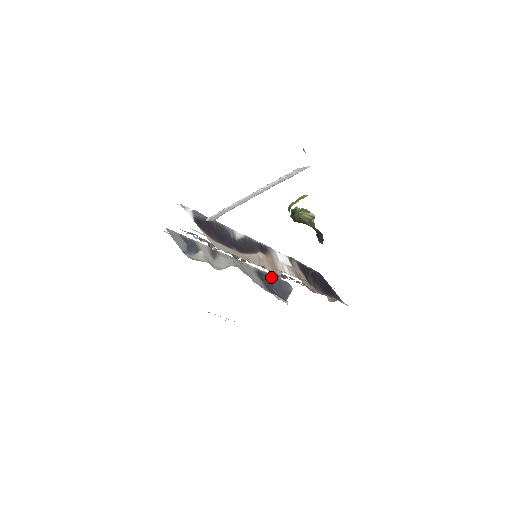
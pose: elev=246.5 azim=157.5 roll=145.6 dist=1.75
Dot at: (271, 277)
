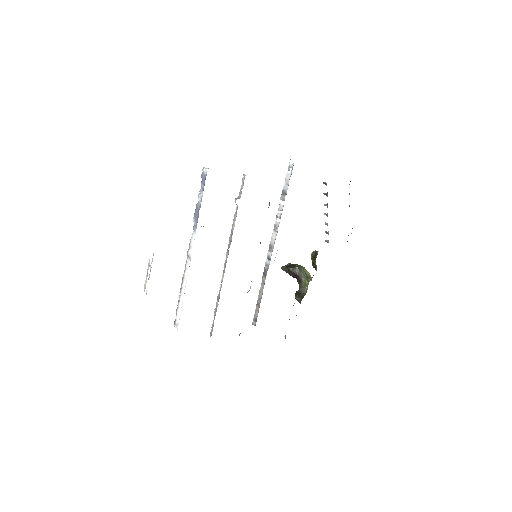
Dot at: occluded
